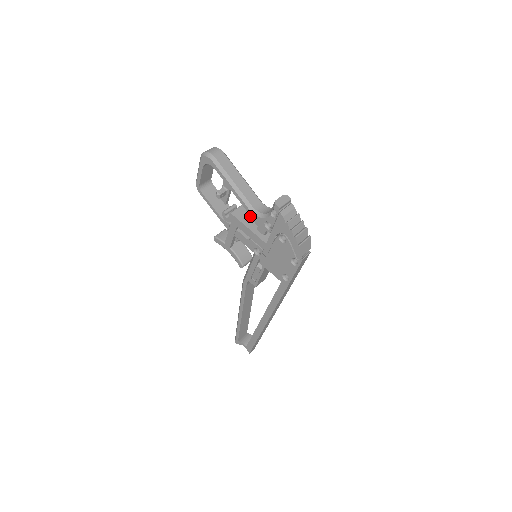
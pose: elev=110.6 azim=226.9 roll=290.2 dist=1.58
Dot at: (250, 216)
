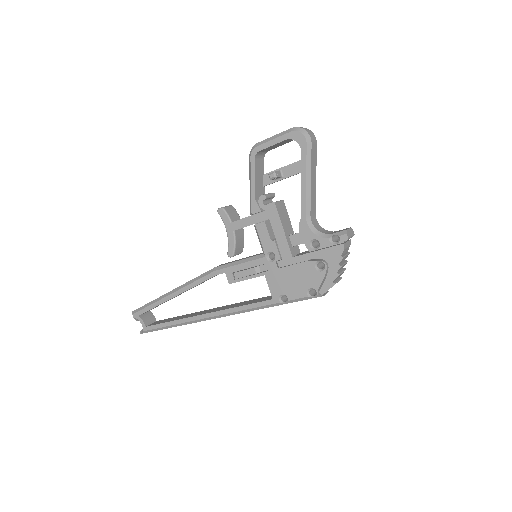
Dot at: (300, 222)
